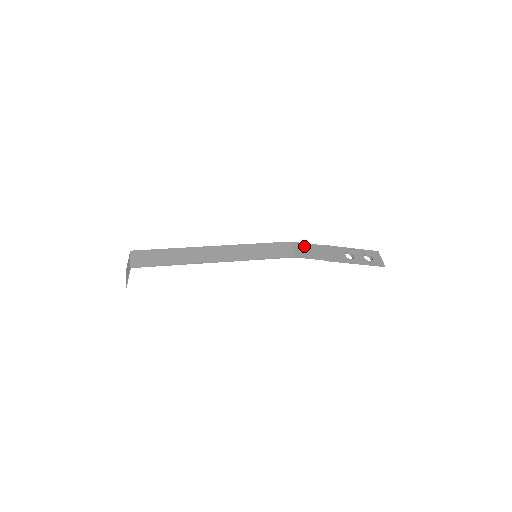
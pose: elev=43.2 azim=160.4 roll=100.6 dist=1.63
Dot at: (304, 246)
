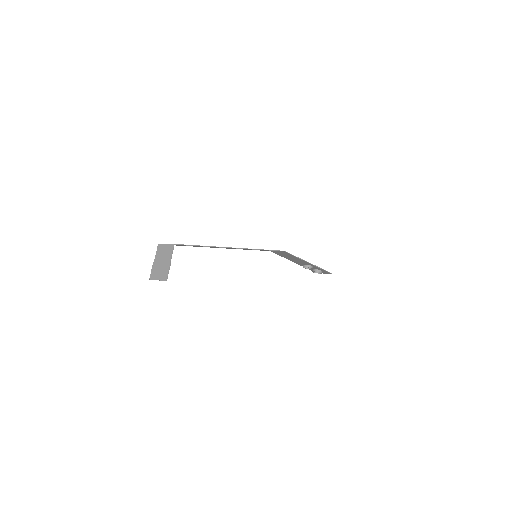
Dot at: (280, 254)
